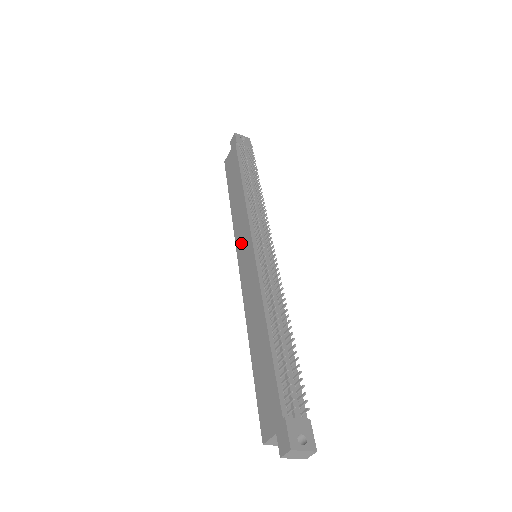
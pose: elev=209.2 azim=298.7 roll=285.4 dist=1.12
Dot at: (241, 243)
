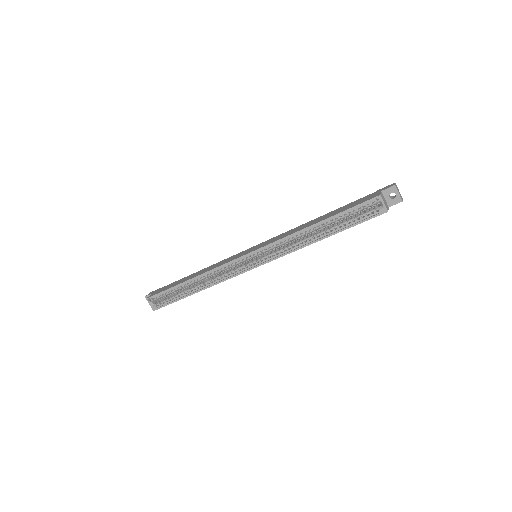
Dot at: (238, 256)
